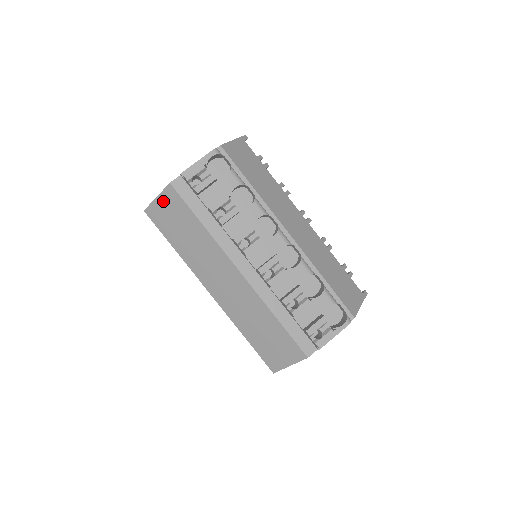
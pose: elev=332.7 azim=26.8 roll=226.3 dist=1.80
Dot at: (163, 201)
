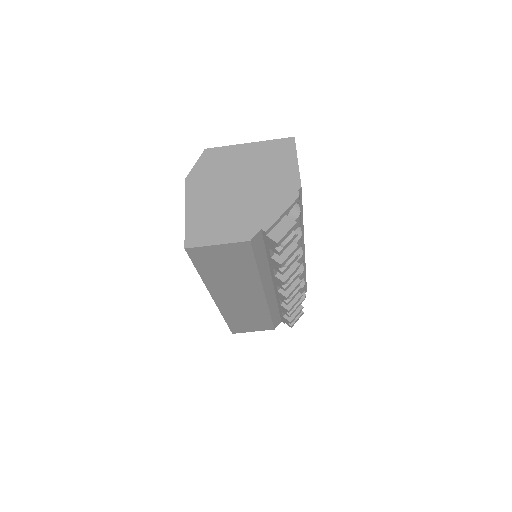
Dot at: (224, 249)
